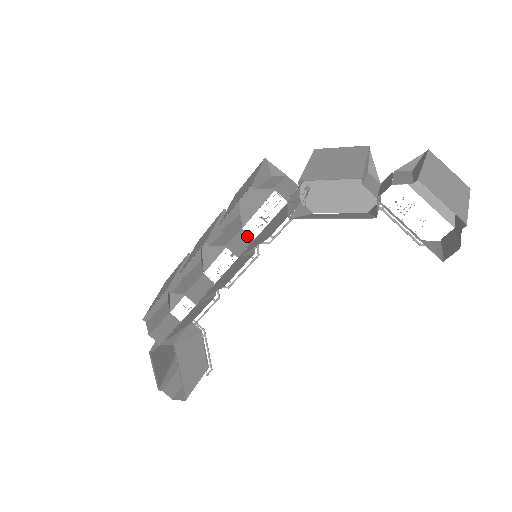
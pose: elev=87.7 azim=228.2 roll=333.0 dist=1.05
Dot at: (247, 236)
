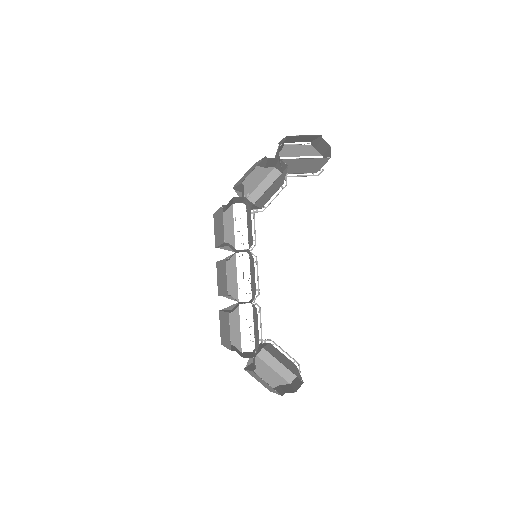
Dot at: occluded
